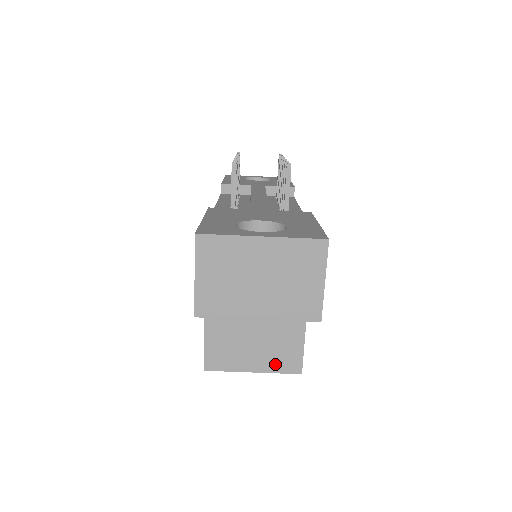
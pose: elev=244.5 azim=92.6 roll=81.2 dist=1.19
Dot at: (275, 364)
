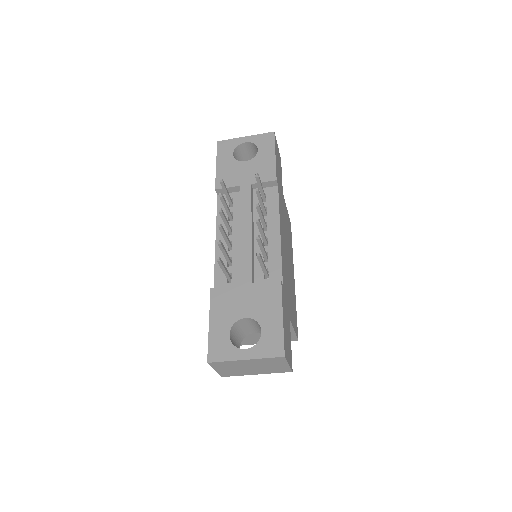
Dot at: occluded
